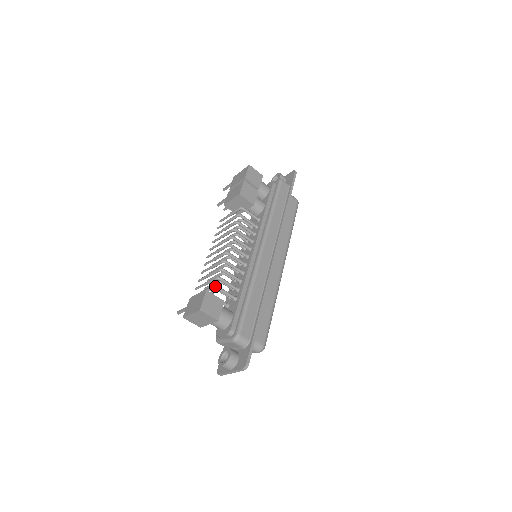
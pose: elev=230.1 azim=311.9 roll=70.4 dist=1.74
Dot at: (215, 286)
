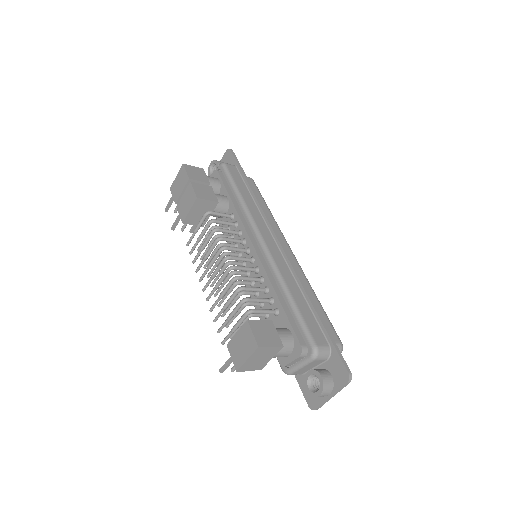
Dot at: (248, 311)
